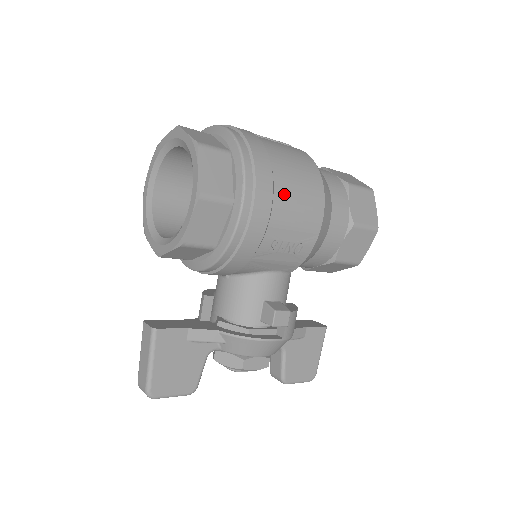
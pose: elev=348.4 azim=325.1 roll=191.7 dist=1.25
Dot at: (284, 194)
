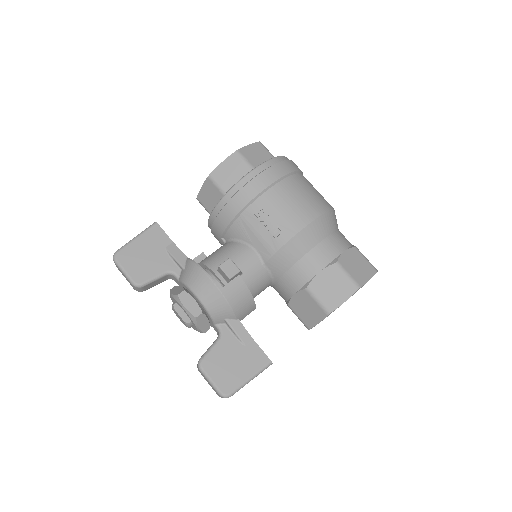
Dot at: (289, 187)
